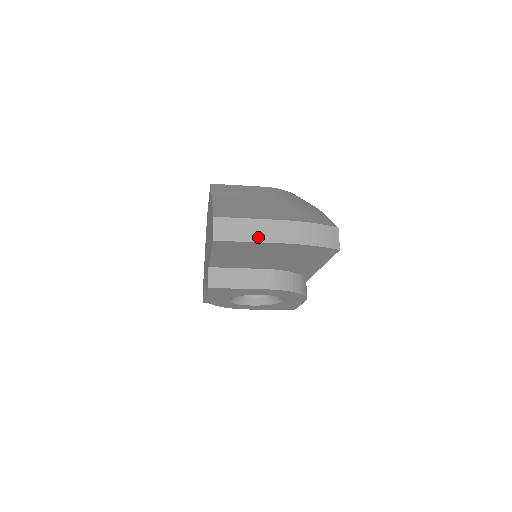
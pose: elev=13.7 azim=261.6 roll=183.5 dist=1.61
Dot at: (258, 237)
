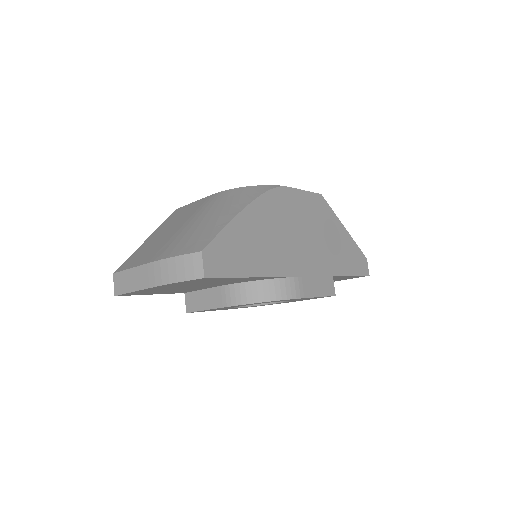
Dot at: (137, 286)
